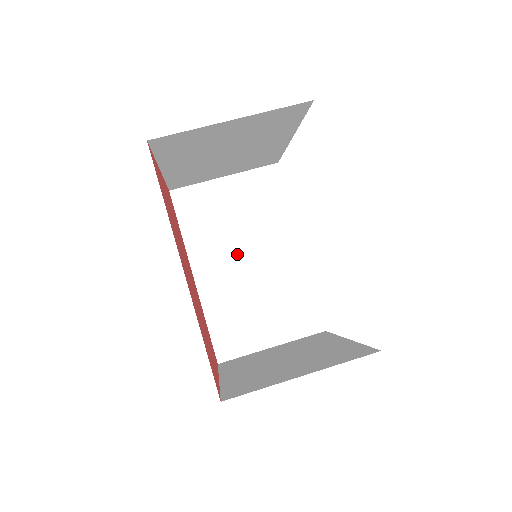
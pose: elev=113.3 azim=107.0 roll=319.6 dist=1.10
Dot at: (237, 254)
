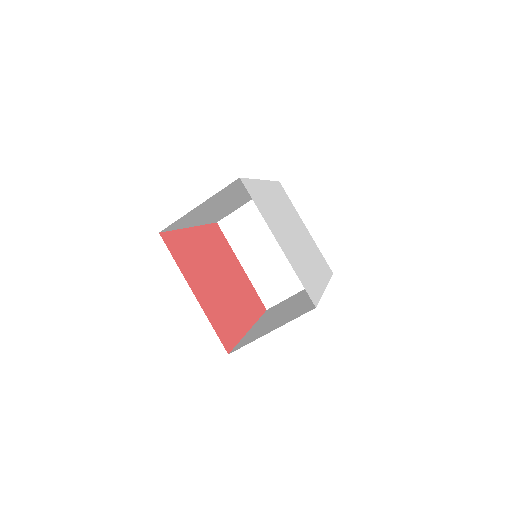
Dot at: (218, 208)
